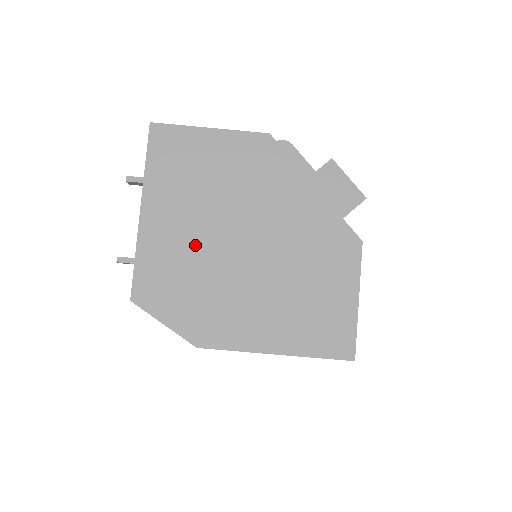
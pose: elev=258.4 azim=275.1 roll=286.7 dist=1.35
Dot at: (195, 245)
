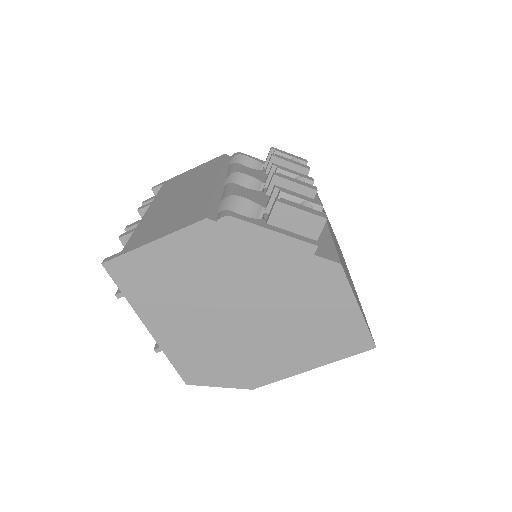
Dot at: (205, 332)
